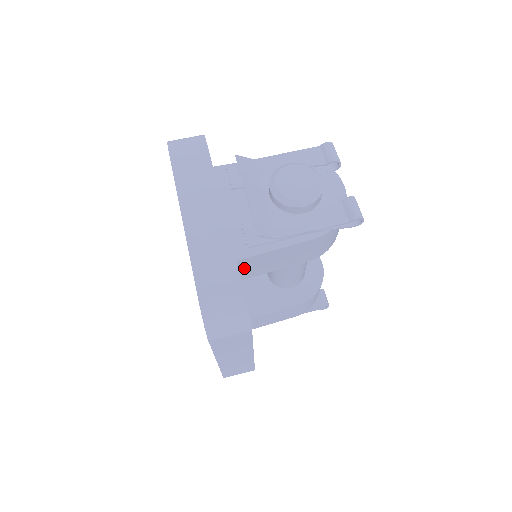
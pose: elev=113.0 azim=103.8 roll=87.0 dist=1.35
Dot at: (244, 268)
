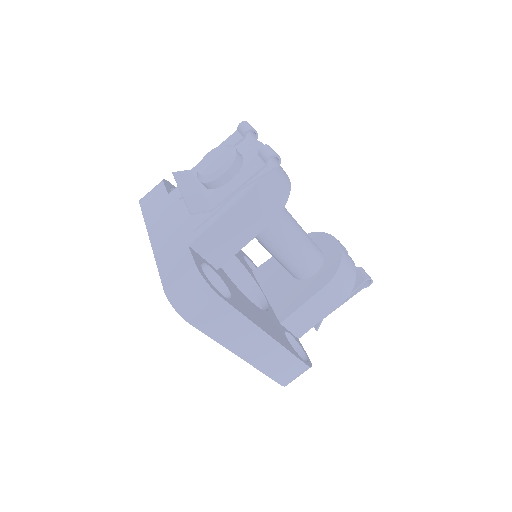
Dot at: (206, 253)
